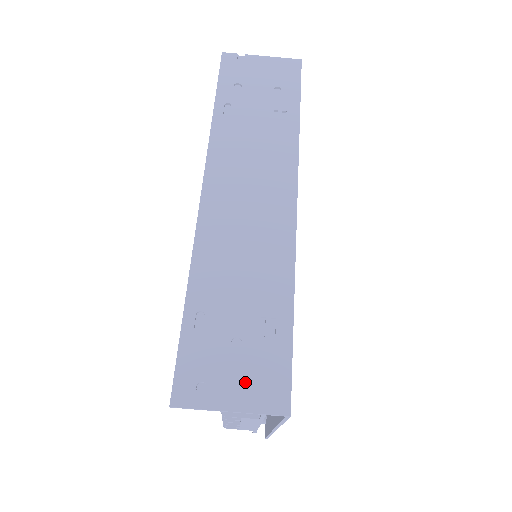
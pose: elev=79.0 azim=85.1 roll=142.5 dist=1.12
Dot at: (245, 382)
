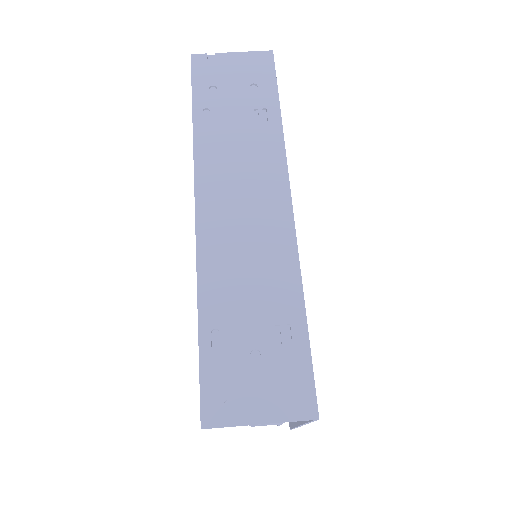
Dot at: (270, 393)
